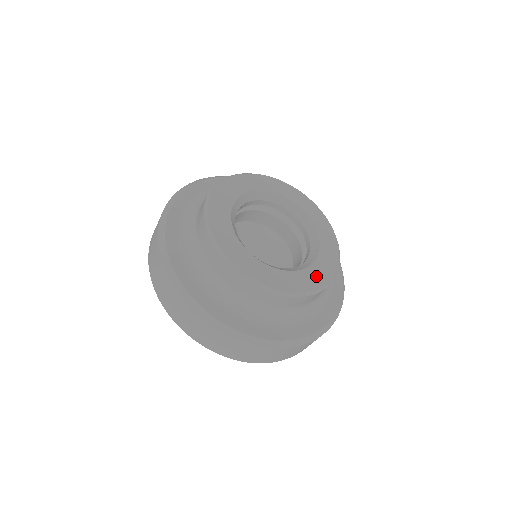
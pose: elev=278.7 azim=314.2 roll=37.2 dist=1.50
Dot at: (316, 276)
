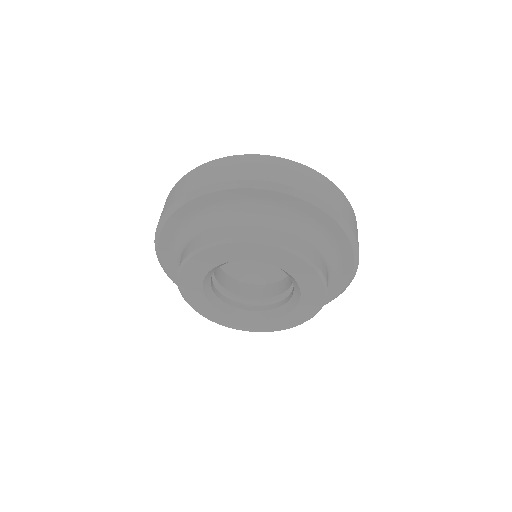
Dot at: (284, 323)
